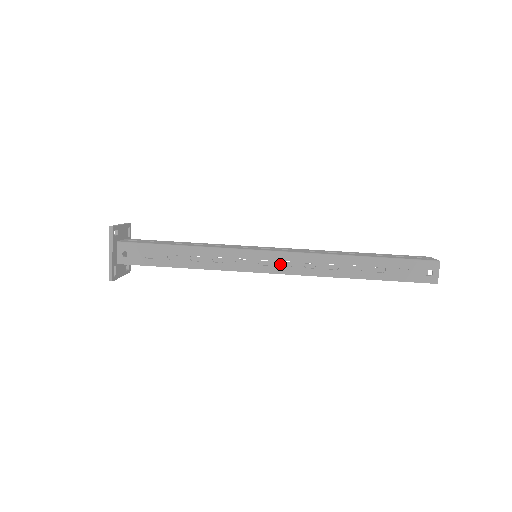
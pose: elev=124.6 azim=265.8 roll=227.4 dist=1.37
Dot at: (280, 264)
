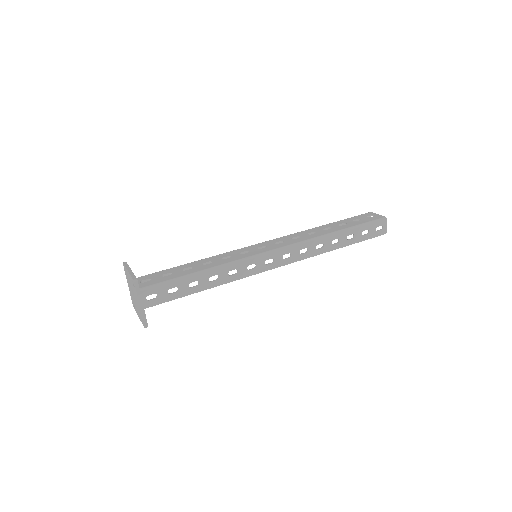
Dot at: (282, 258)
